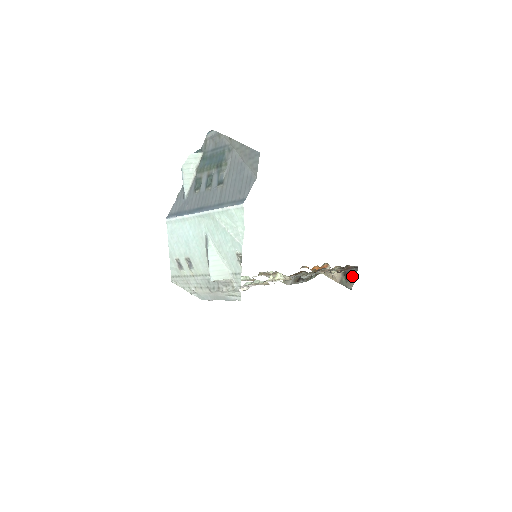
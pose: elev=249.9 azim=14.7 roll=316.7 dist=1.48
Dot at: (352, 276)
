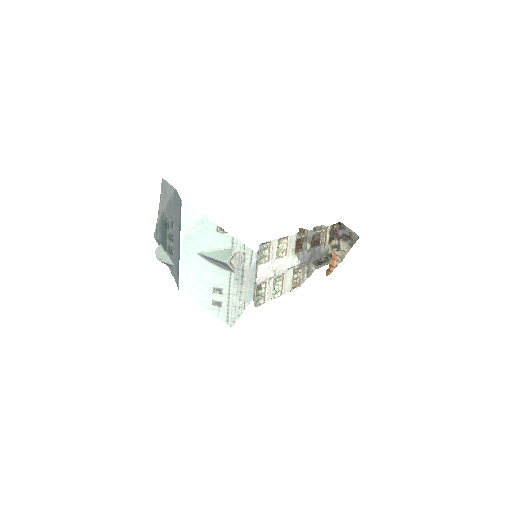
Dot at: (347, 231)
